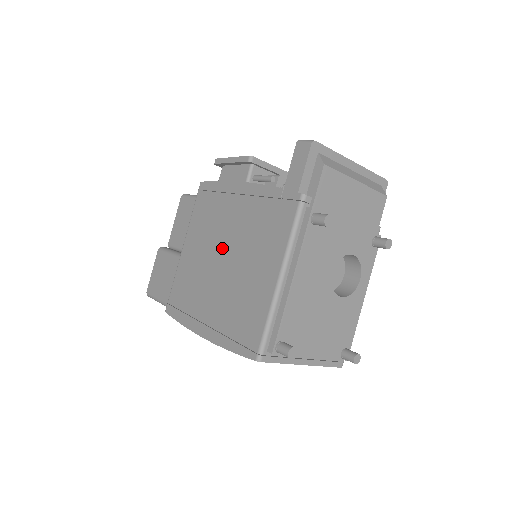
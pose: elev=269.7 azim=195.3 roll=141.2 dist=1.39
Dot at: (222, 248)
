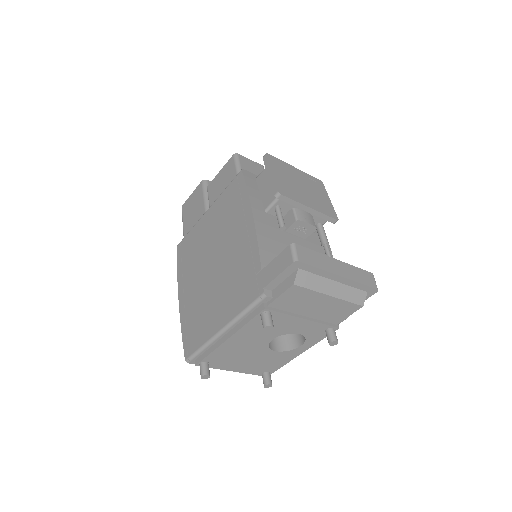
Dot at: (217, 254)
